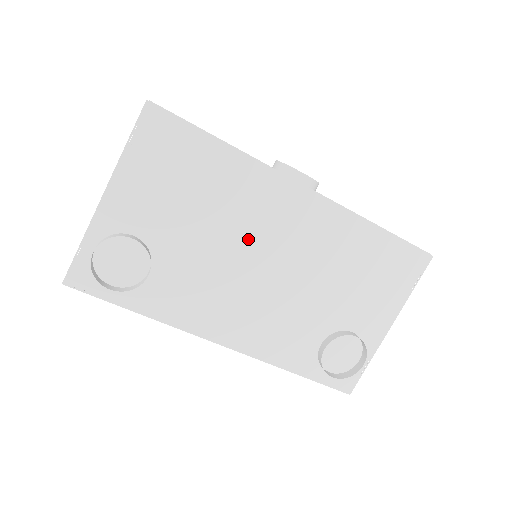
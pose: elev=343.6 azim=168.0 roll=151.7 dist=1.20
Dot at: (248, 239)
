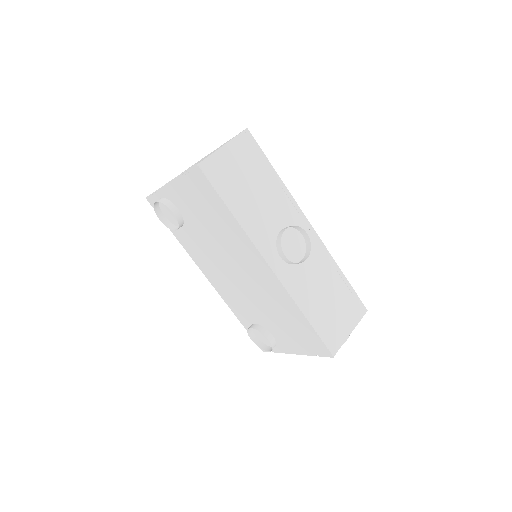
Dot at: (231, 257)
